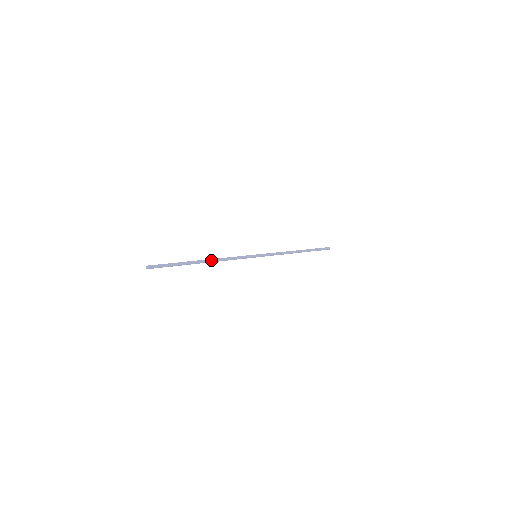
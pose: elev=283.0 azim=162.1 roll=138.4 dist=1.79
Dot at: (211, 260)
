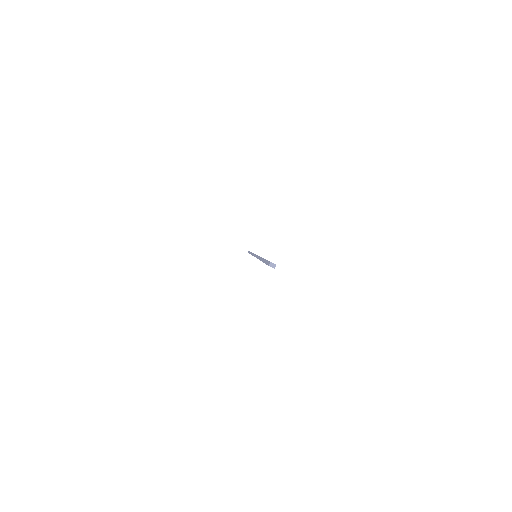
Dot at: occluded
